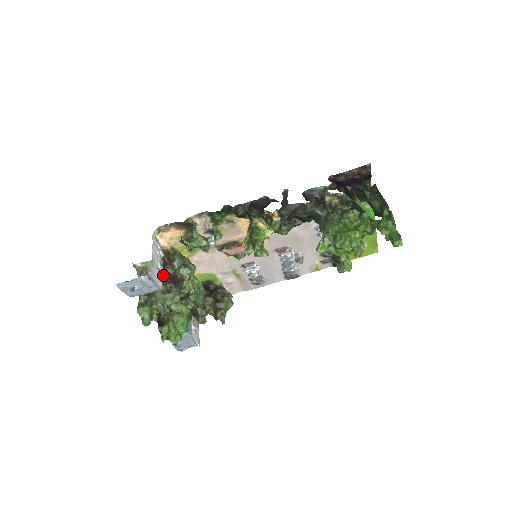
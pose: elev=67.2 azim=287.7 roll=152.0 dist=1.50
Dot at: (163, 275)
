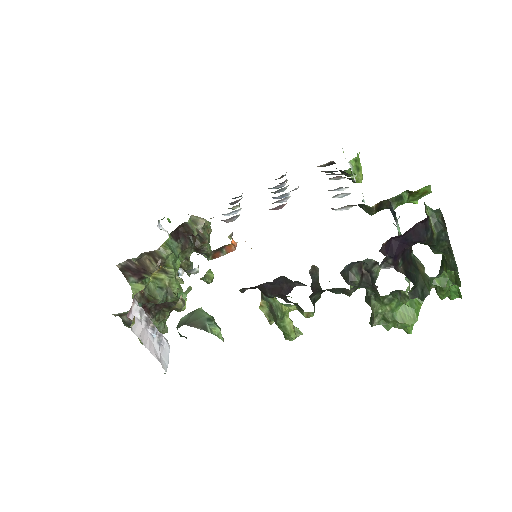
Dot at: (149, 310)
